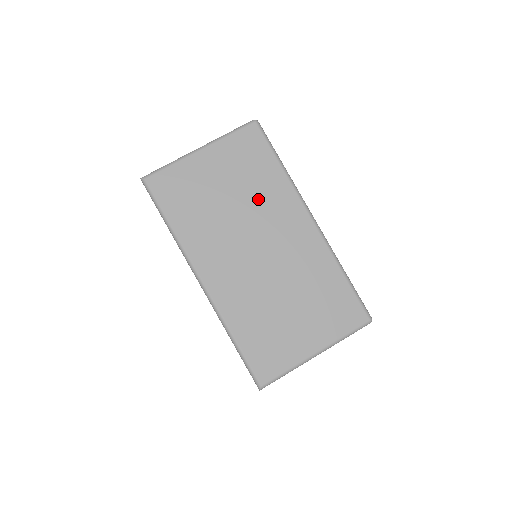
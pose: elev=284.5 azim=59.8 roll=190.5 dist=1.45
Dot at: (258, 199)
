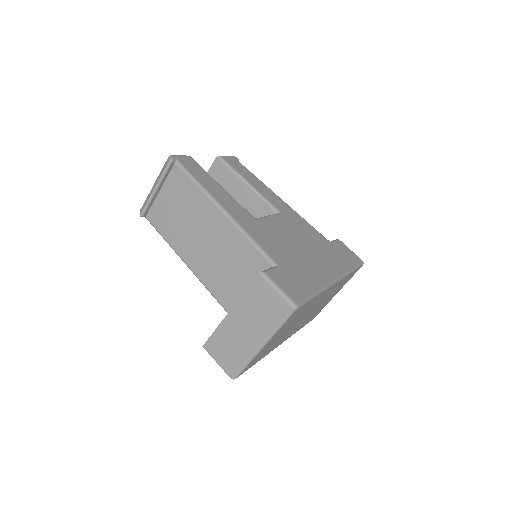
Dot at: occluded
